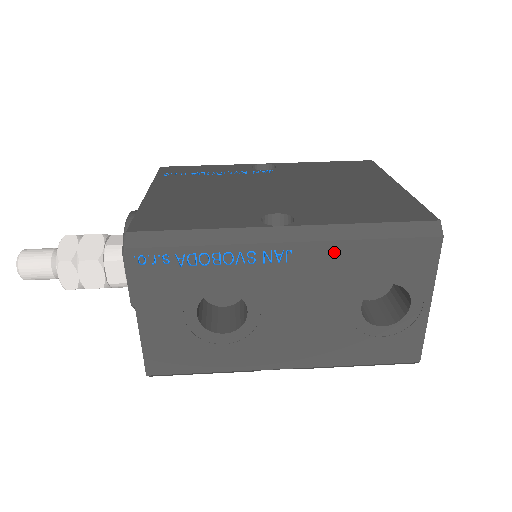
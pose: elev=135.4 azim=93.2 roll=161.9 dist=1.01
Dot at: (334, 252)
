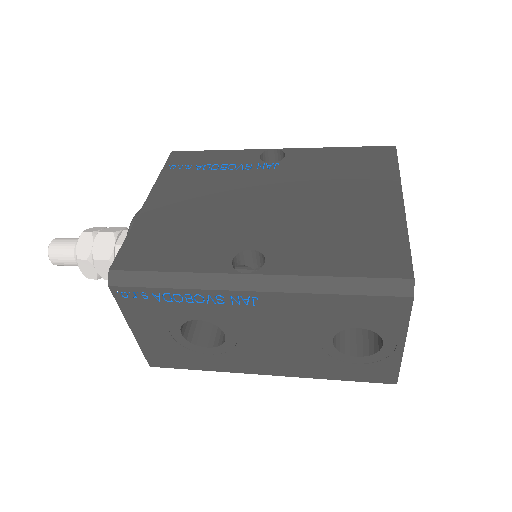
Dot at: (299, 301)
